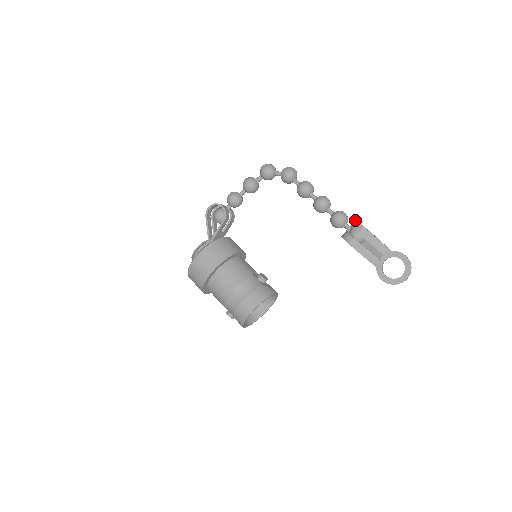
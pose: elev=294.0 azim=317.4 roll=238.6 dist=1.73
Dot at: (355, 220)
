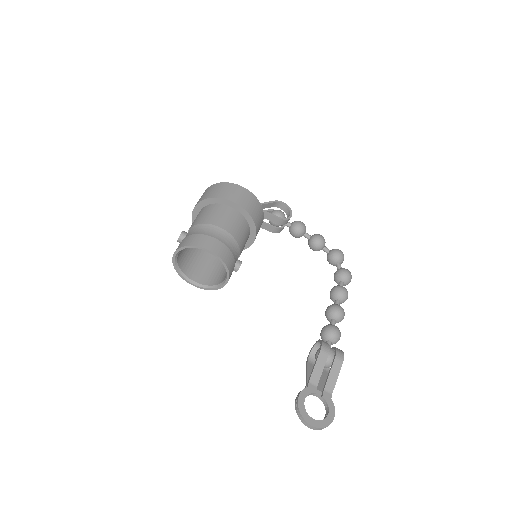
Dot at: occluded
